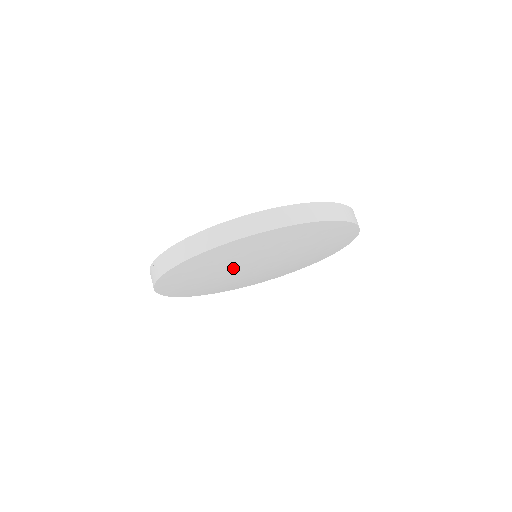
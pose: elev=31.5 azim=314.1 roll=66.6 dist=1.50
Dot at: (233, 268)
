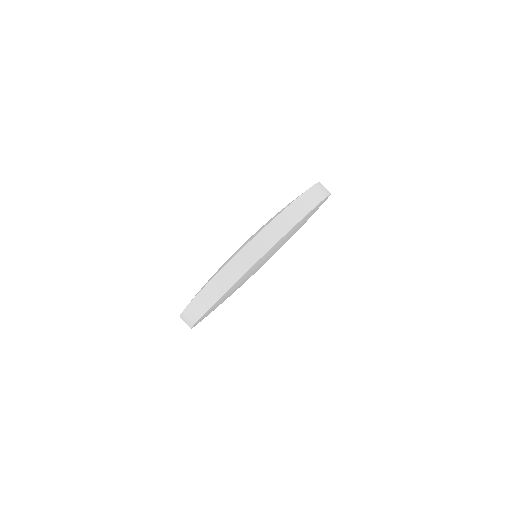
Dot at: occluded
